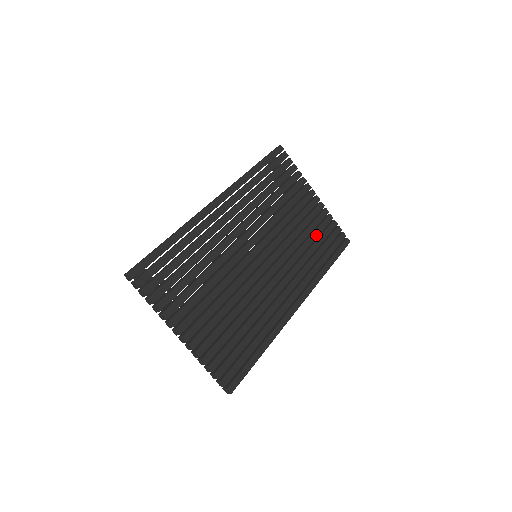
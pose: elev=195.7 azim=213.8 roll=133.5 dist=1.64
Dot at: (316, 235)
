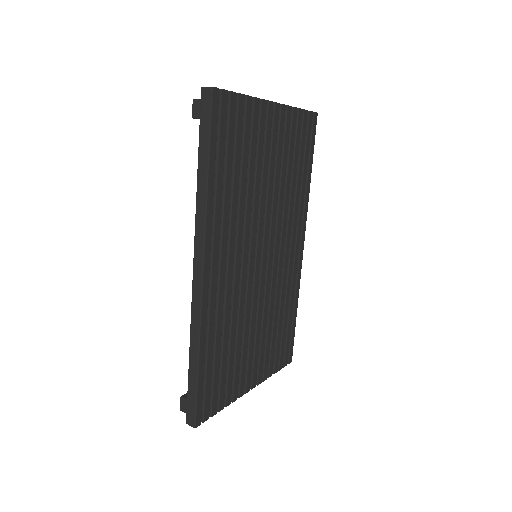
Dot at: (291, 157)
